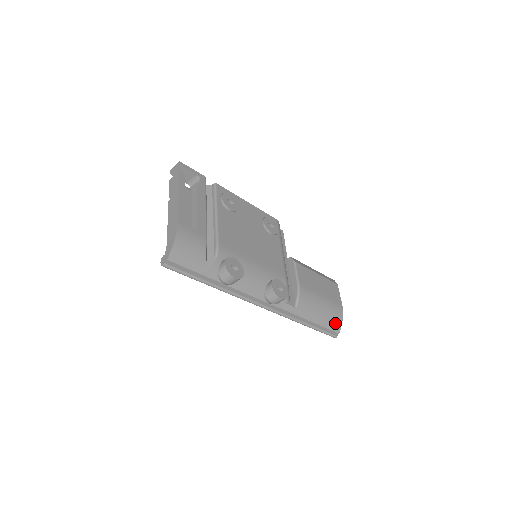
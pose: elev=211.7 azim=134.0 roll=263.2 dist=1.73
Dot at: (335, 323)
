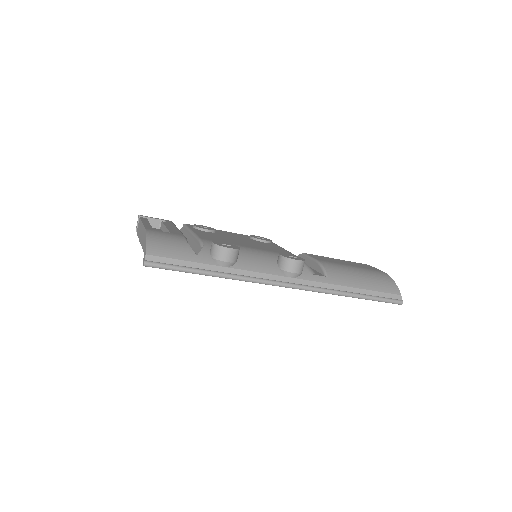
Dot at: (387, 285)
